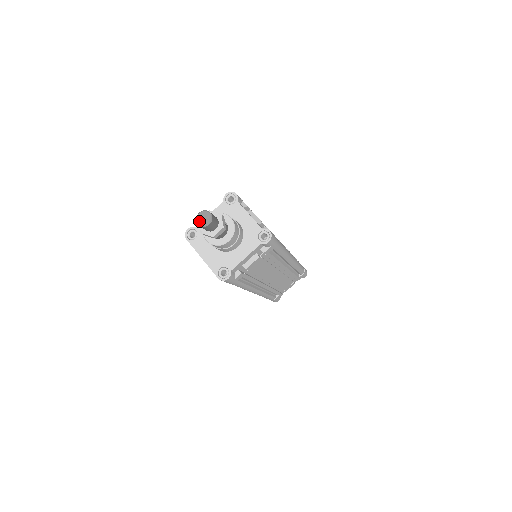
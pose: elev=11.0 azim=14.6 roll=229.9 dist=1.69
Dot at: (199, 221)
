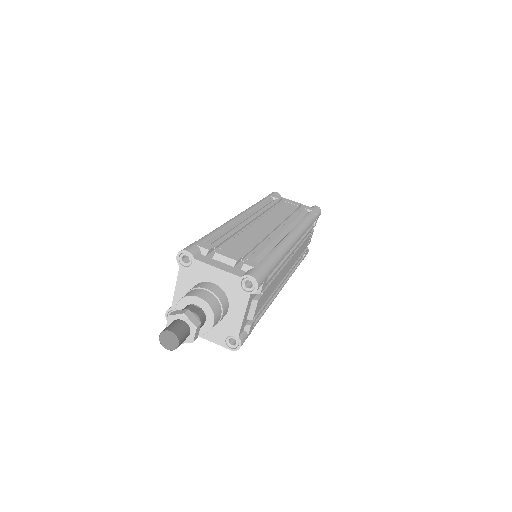
Dot at: (165, 346)
